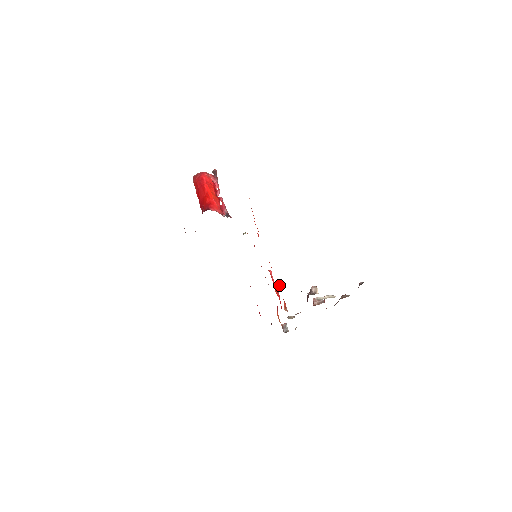
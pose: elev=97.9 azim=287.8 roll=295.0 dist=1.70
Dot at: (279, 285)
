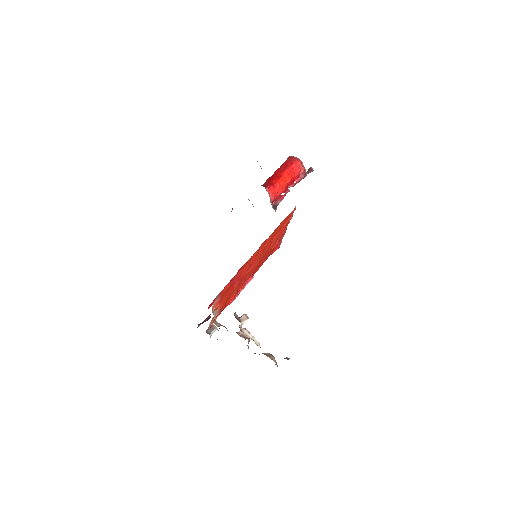
Dot at: (227, 285)
